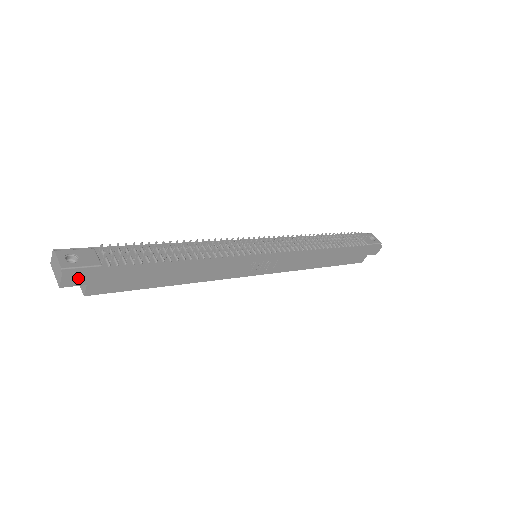
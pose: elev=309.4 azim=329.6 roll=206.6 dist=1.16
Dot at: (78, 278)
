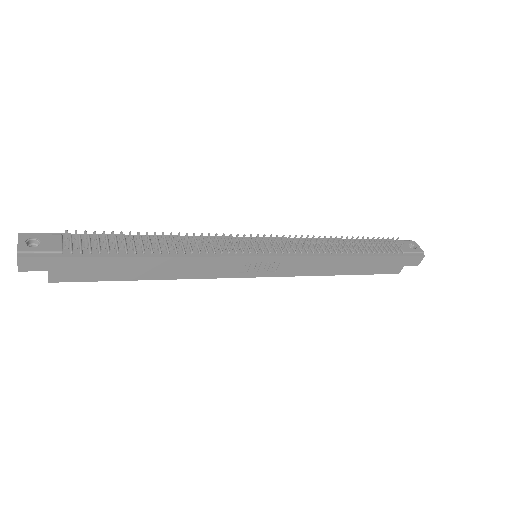
Dot at: (36, 263)
